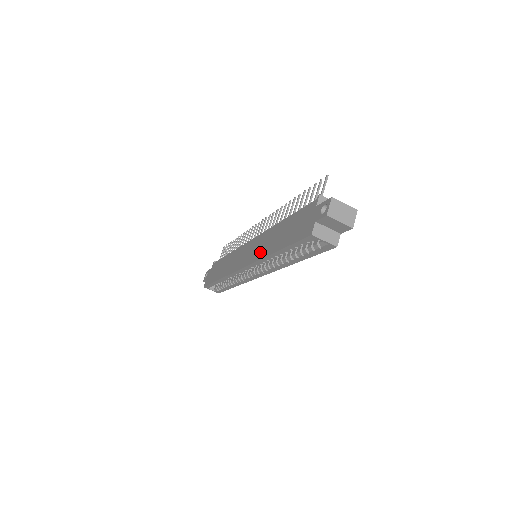
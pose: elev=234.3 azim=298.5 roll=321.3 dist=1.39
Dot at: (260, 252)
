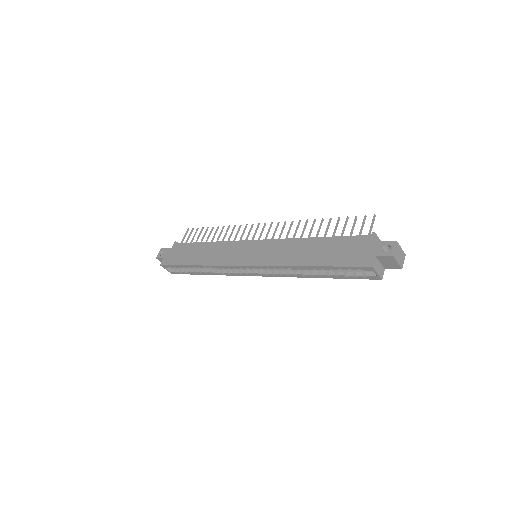
Dot at: (280, 258)
